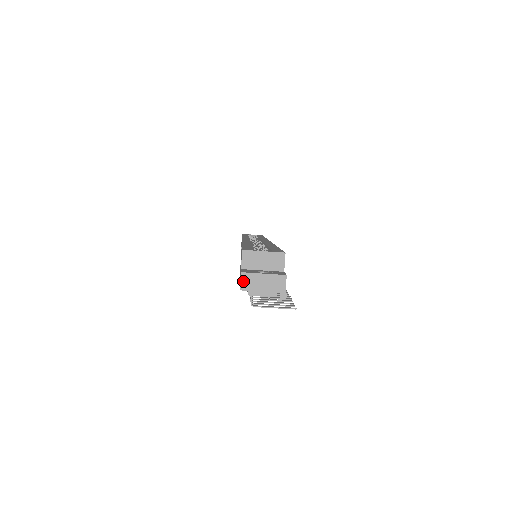
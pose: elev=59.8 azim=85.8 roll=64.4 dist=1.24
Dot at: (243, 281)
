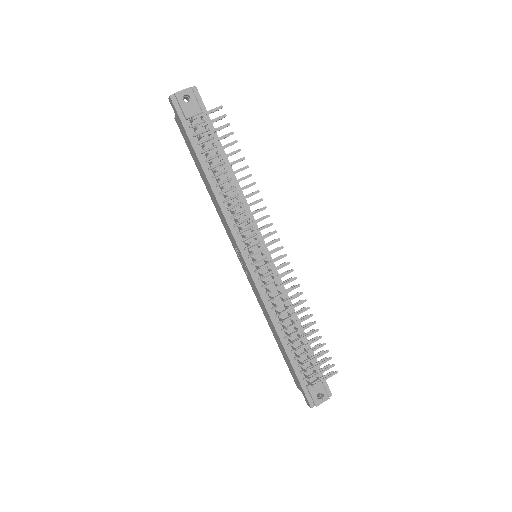
Dot at: (170, 97)
